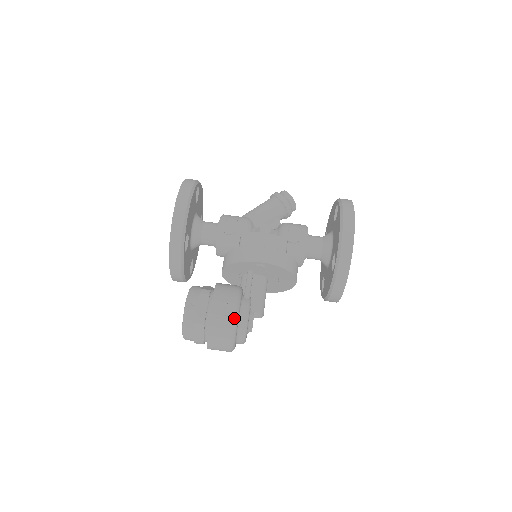
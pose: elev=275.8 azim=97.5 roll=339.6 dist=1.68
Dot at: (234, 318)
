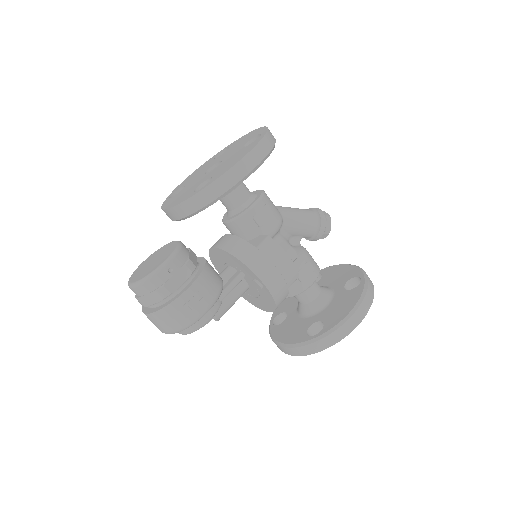
Dot at: (198, 318)
